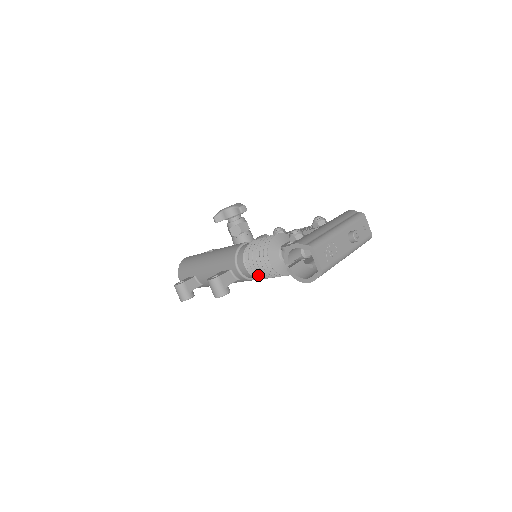
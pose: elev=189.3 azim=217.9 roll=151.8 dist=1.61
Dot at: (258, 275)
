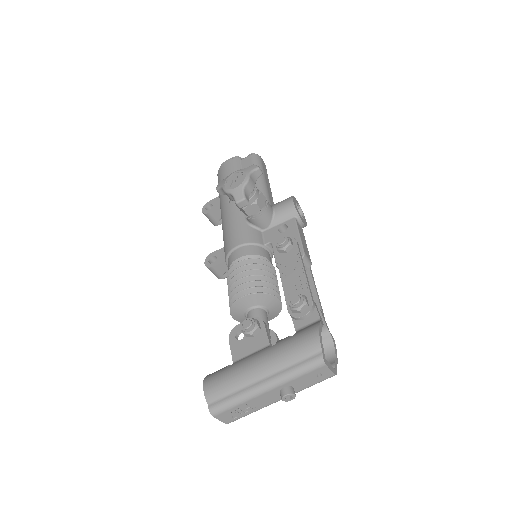
Dot at: occluded
